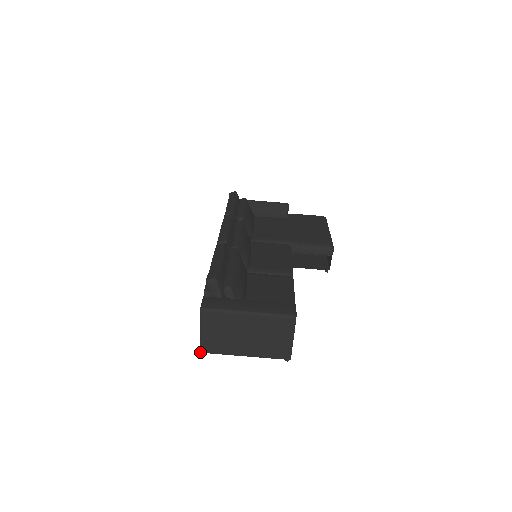
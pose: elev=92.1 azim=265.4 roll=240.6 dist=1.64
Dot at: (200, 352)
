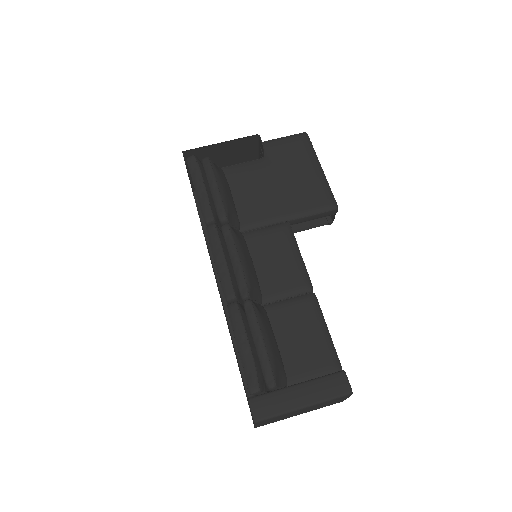
Dot at: occluded
